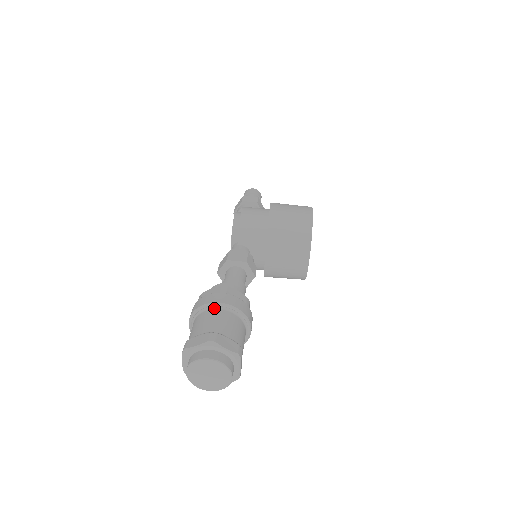
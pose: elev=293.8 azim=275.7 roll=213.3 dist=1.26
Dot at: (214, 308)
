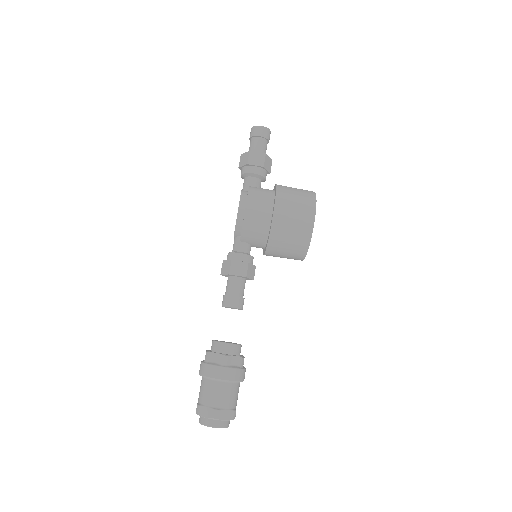
Dot at: (217, 381)
